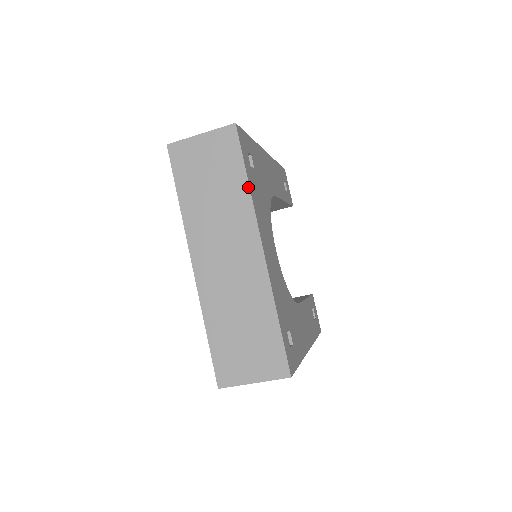
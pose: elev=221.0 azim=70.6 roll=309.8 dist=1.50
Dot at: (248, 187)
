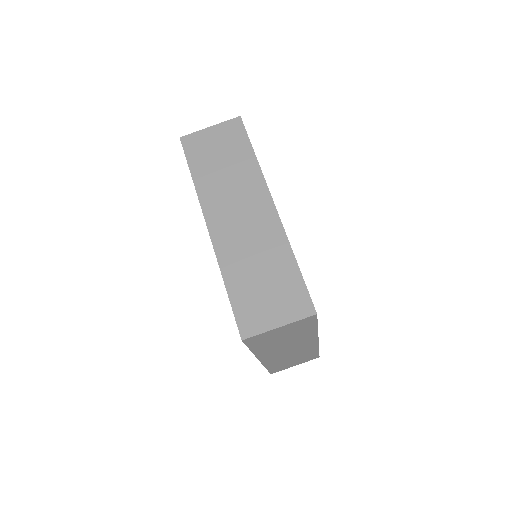
Dot at: (256, 159)
